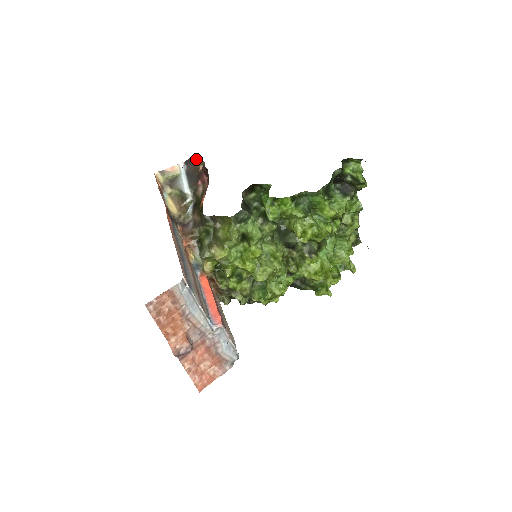
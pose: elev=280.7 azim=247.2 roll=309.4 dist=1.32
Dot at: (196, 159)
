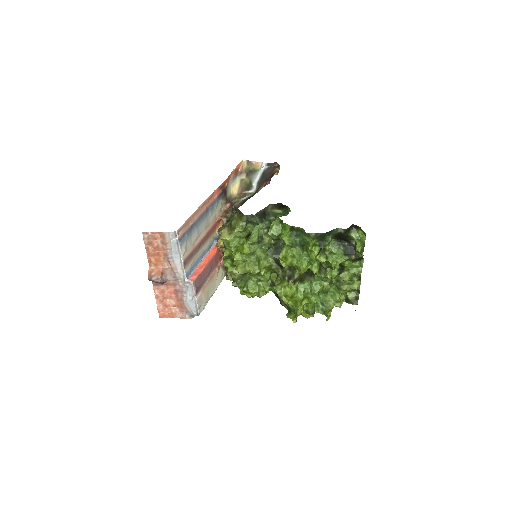
Dot at: (277, 166)
